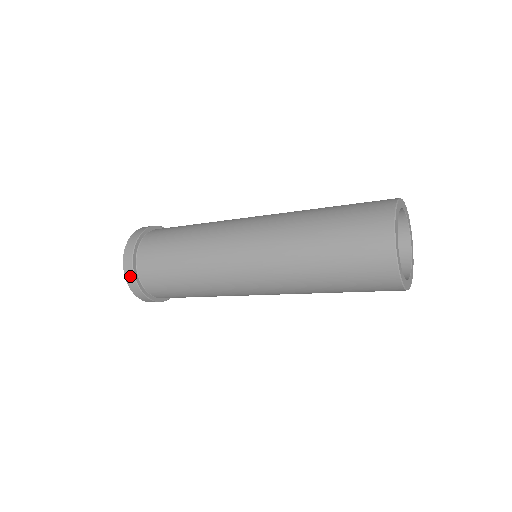
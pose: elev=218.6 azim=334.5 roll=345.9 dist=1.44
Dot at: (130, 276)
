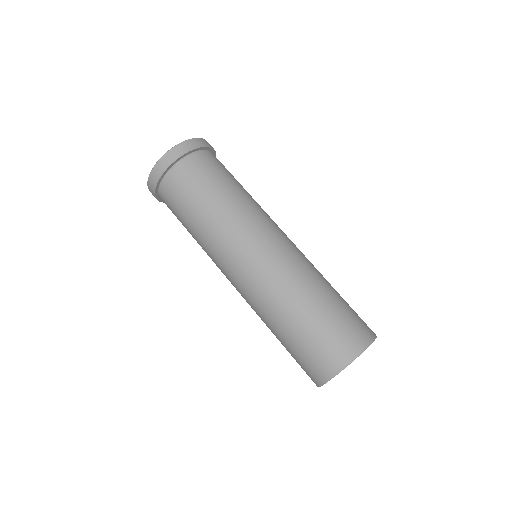
Dot at: (161, 167)
